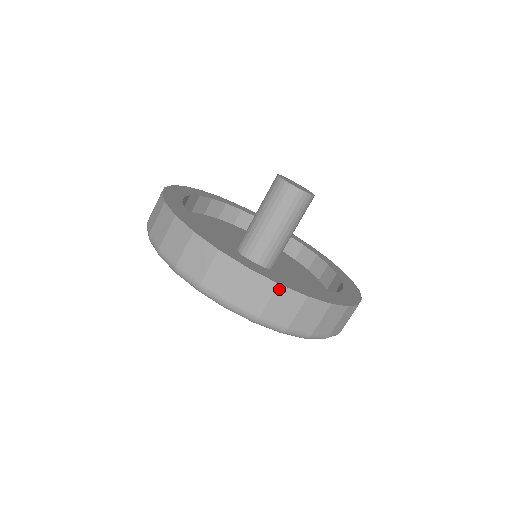
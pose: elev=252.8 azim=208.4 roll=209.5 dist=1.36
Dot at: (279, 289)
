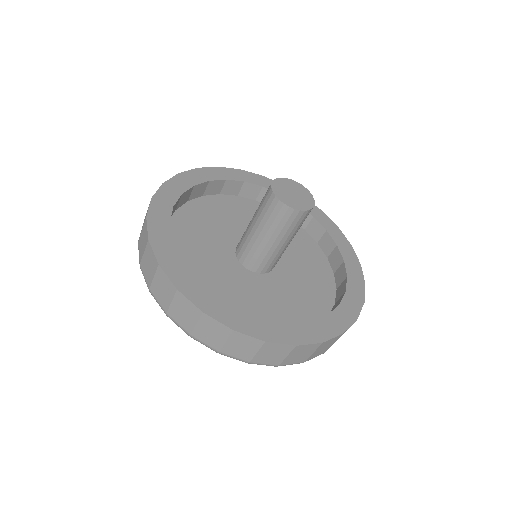
Dot at: (322, 344)
